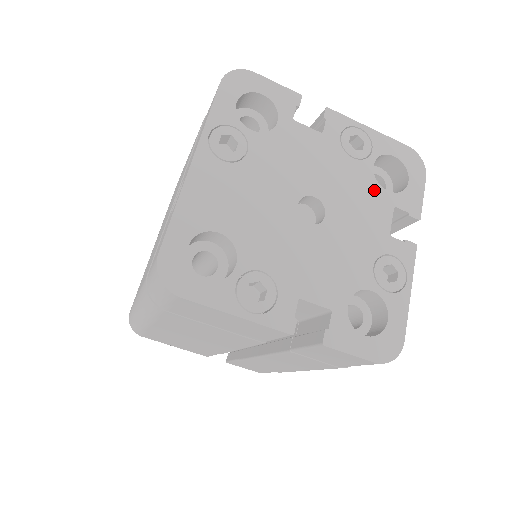
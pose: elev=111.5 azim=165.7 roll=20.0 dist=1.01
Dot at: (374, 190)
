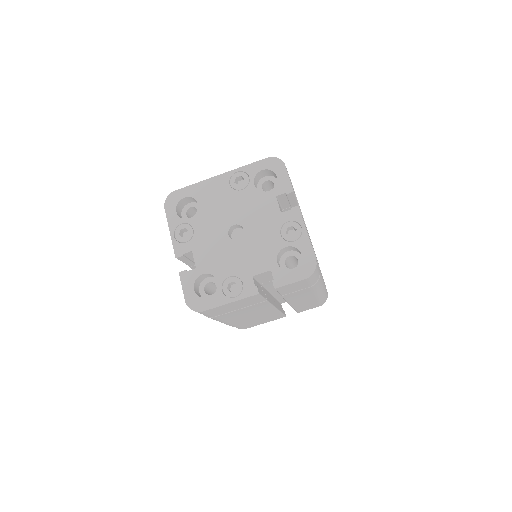
Dot at: (271, 255)
